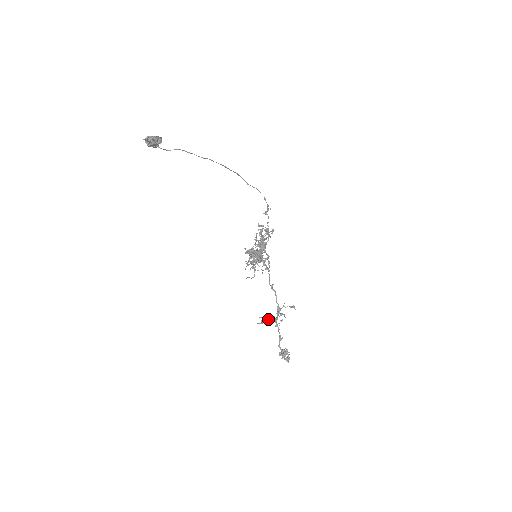
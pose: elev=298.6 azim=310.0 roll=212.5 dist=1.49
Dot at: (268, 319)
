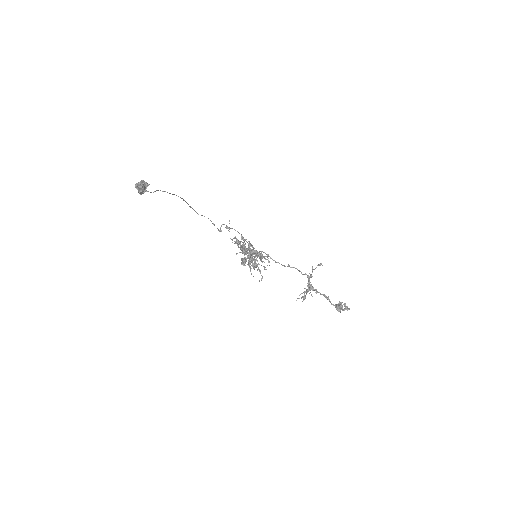
Dot at: occluded
